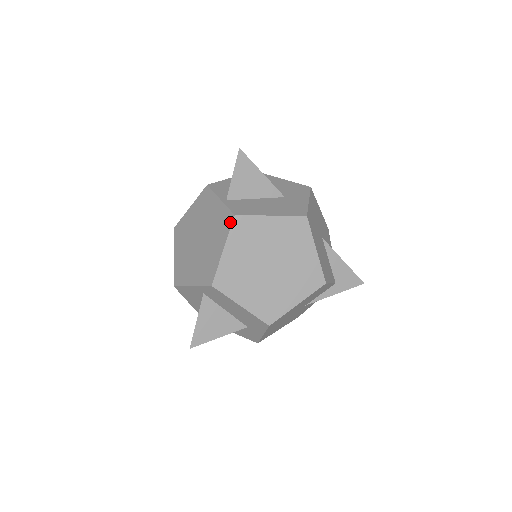
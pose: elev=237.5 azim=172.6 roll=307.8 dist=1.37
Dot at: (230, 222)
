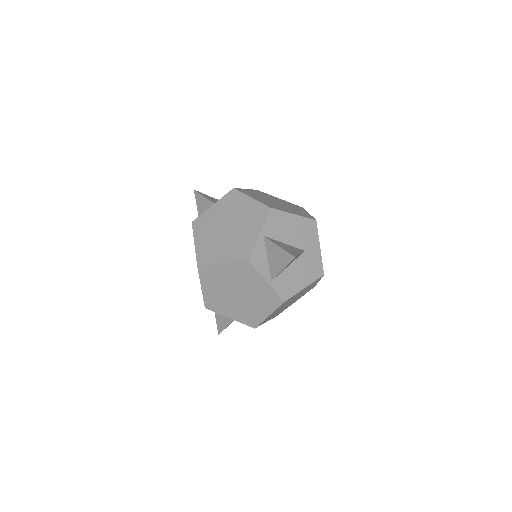
Dot at: (279, 304)
